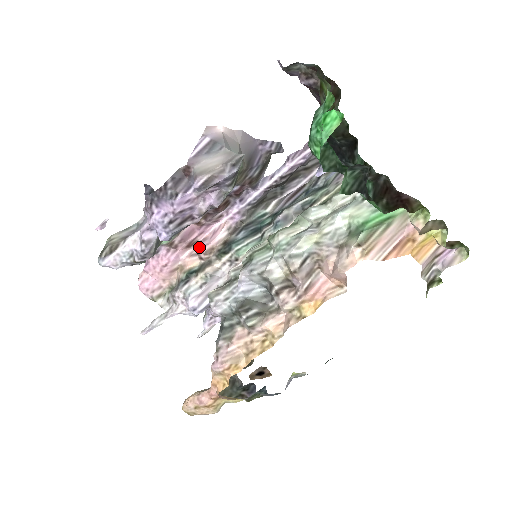
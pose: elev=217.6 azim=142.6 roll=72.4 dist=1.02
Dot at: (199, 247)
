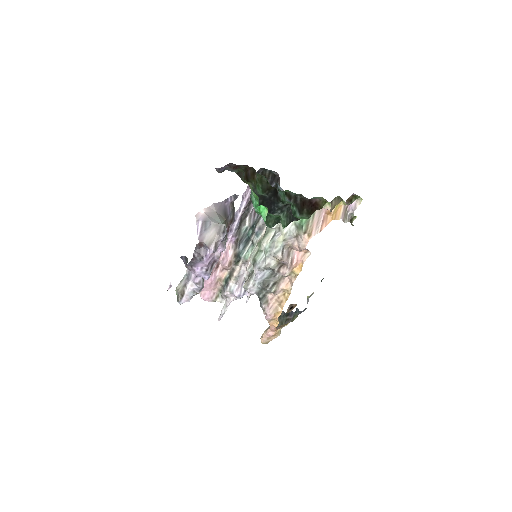
Dot at: (223, 265)
